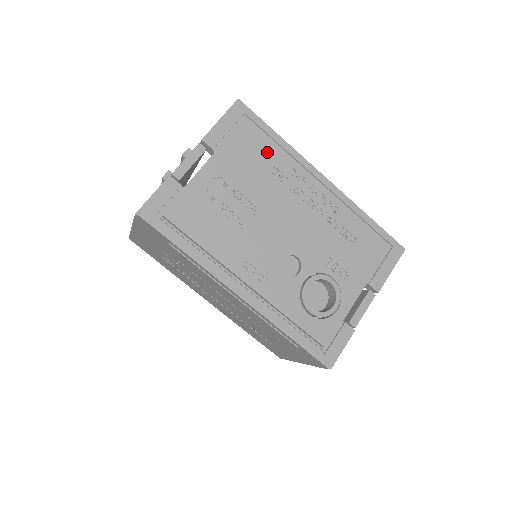
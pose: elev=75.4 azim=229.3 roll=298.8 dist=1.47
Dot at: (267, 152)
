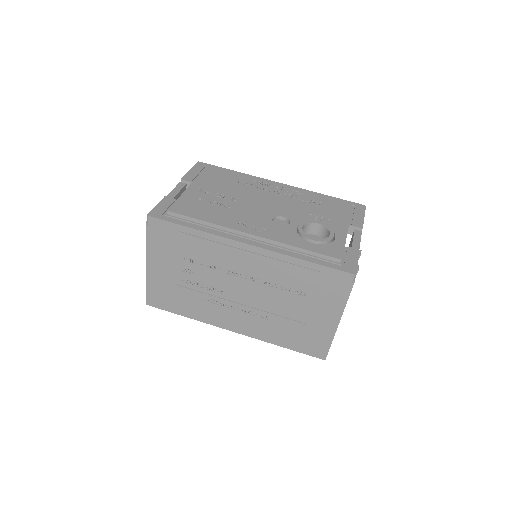
Dot at: (230, 176)
